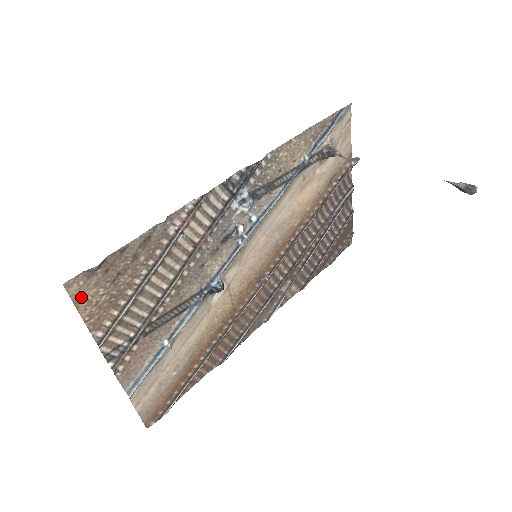
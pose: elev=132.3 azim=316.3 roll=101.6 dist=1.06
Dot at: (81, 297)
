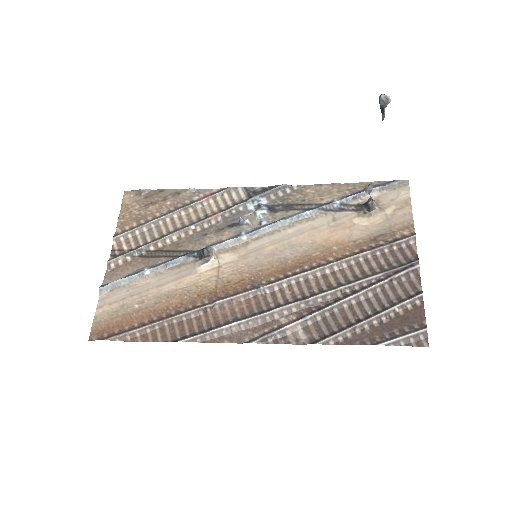
Dot at: (127, 204)
